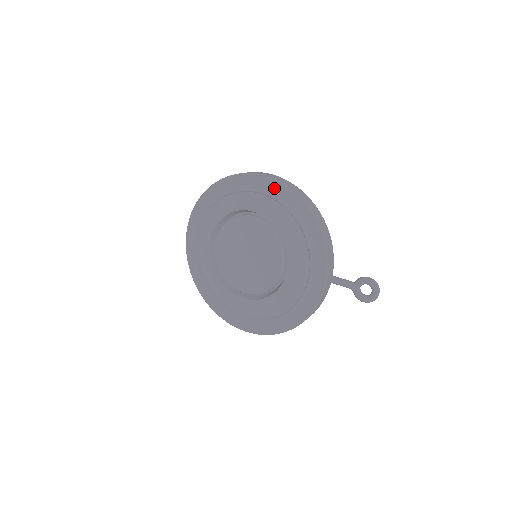
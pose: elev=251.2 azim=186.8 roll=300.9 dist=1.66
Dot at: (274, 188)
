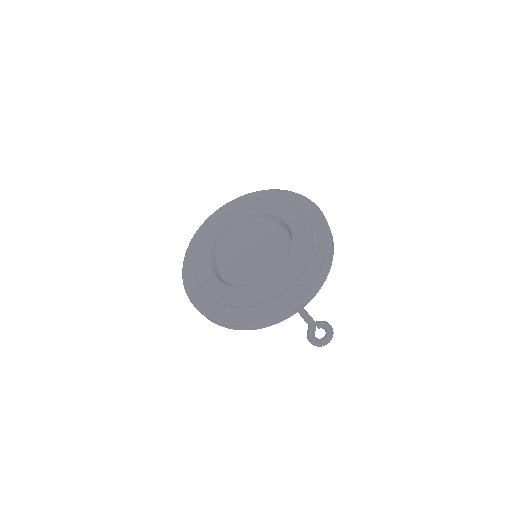
Dot at: (316, 217)
